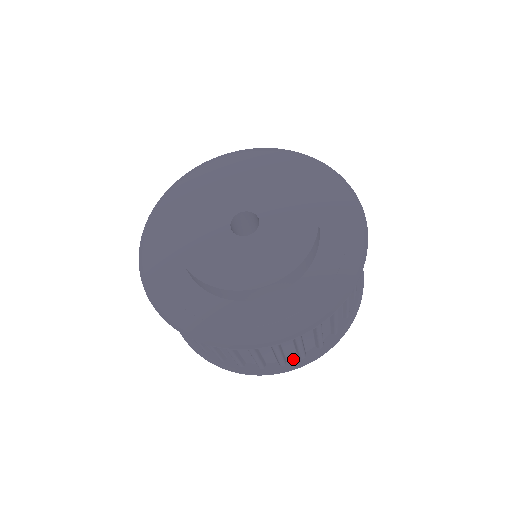
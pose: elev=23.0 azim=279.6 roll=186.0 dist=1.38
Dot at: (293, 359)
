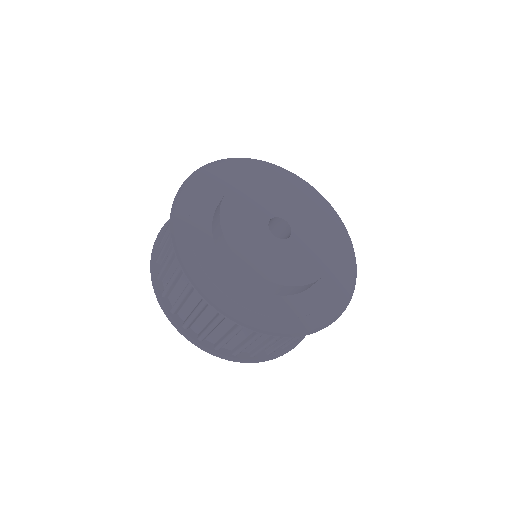
Dot at: occluded
